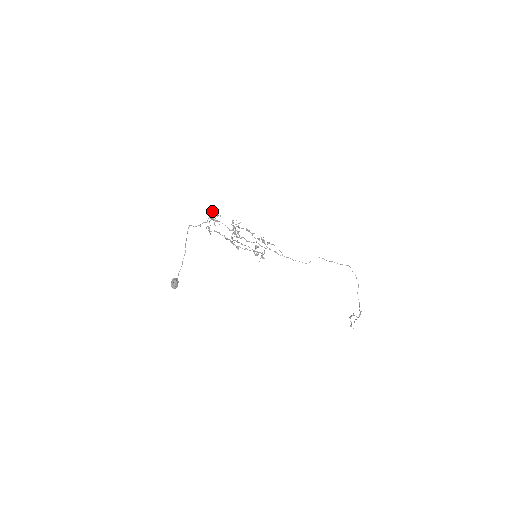
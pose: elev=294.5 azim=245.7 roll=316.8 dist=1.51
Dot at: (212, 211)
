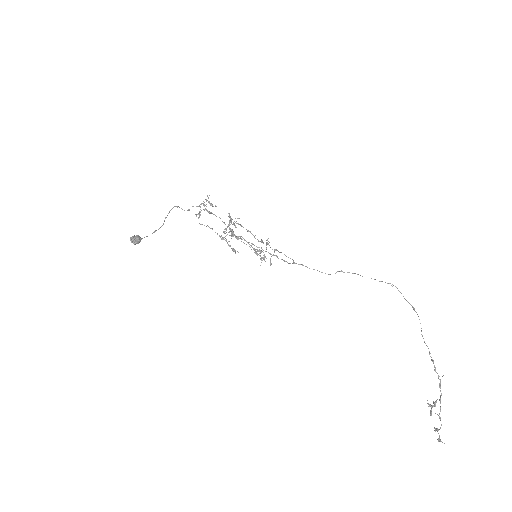
Dot at: (206, 199)
